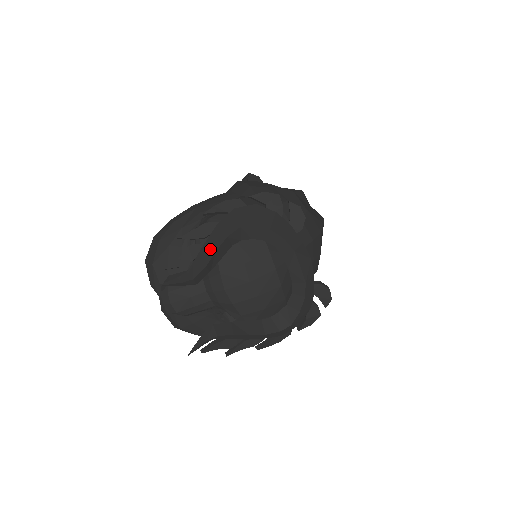
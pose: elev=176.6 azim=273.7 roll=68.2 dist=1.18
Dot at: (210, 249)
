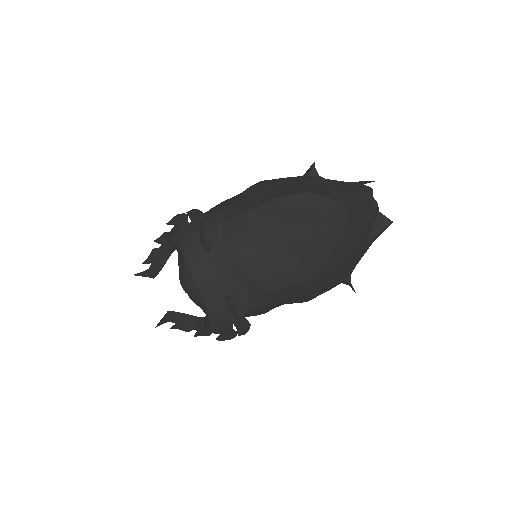
Dot at: occluded
